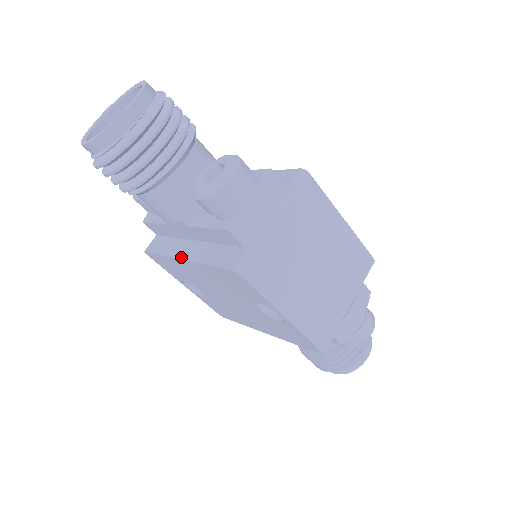
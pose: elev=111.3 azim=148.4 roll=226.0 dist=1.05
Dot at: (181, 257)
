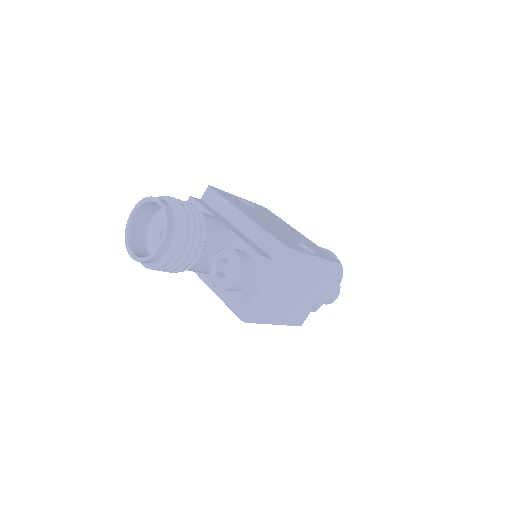
Dot at: (204, 280)
